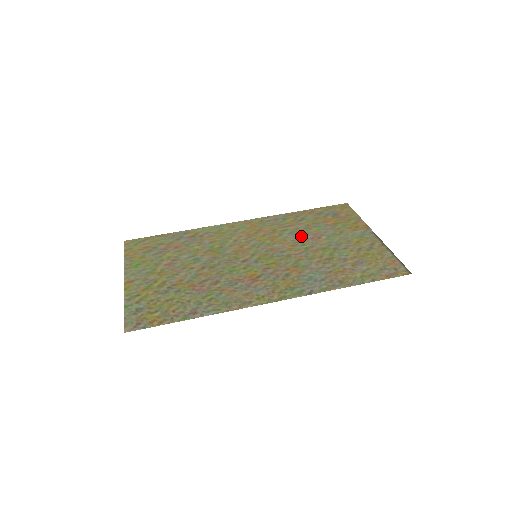
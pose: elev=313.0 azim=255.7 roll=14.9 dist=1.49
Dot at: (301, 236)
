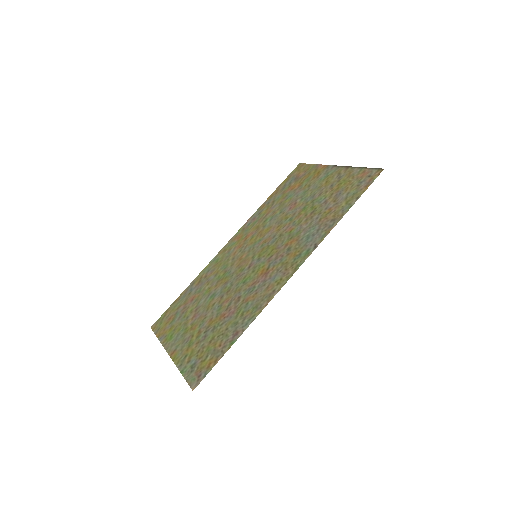
Dot at: (280, 214)
